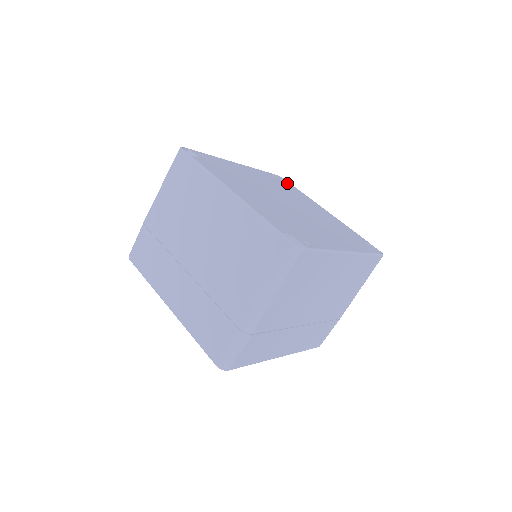
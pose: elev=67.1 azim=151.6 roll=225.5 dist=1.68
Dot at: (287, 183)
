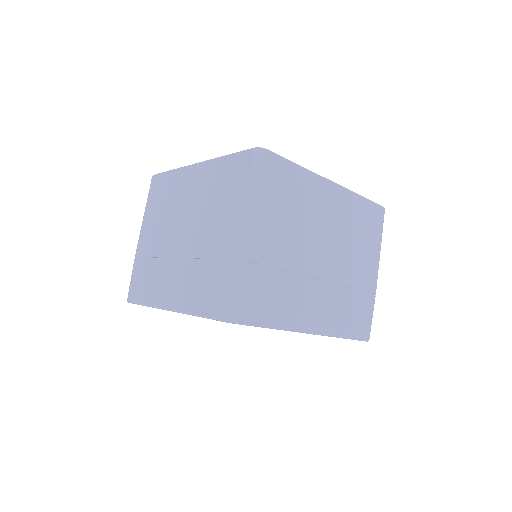
Dot at: occluded
